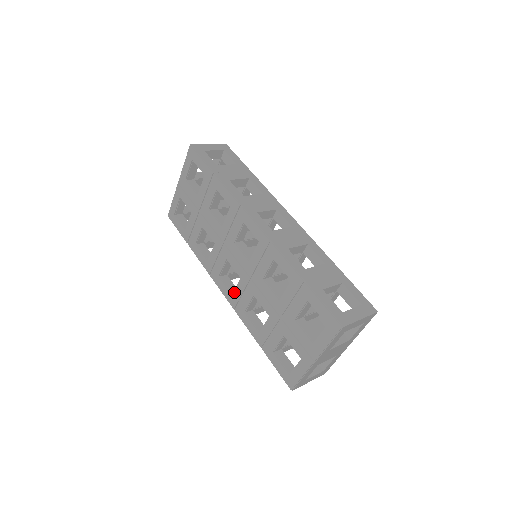
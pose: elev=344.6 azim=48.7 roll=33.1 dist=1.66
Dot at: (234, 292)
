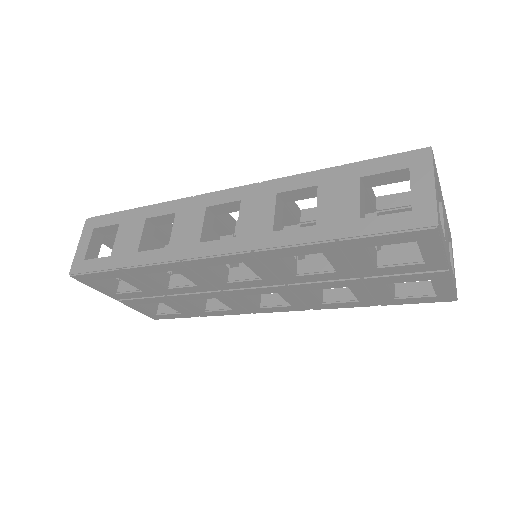
Dot at: (290, 303)
